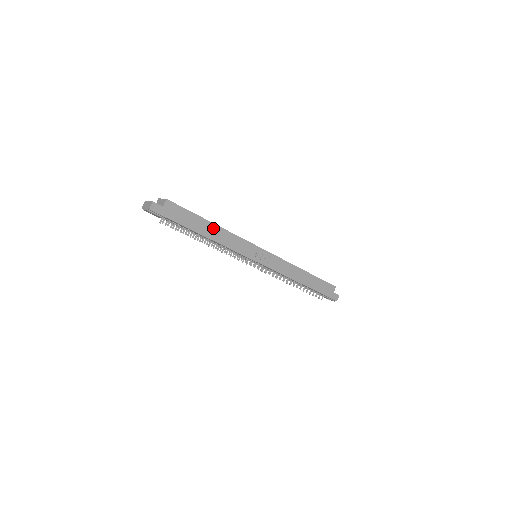
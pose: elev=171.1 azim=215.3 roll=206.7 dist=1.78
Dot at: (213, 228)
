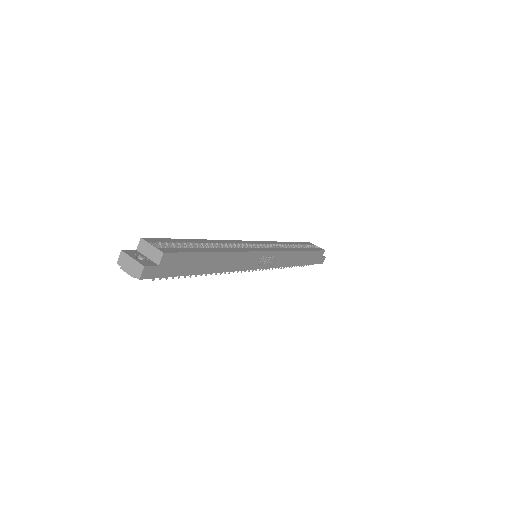
Dot at: (219, 258)
